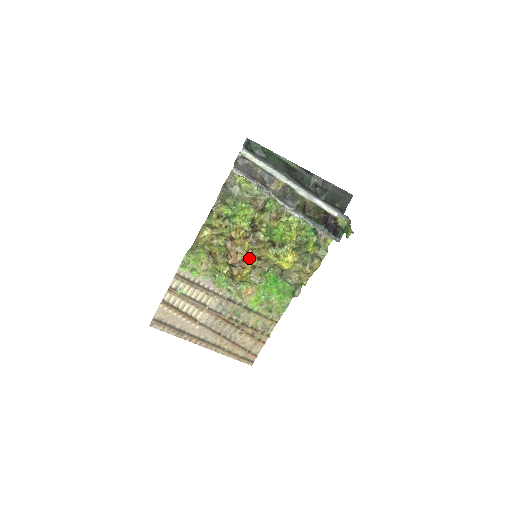
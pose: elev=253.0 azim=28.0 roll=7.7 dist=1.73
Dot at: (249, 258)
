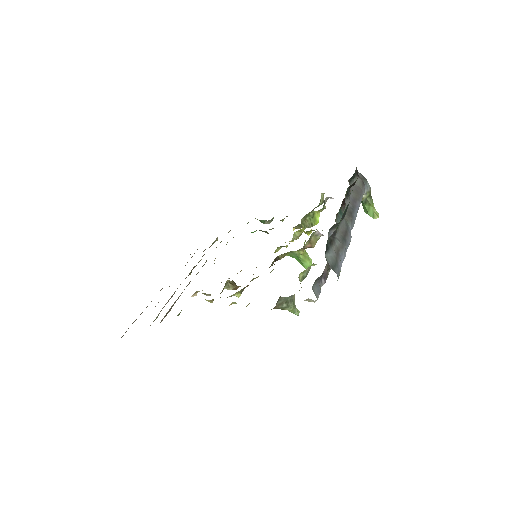
Dot at: occluded
